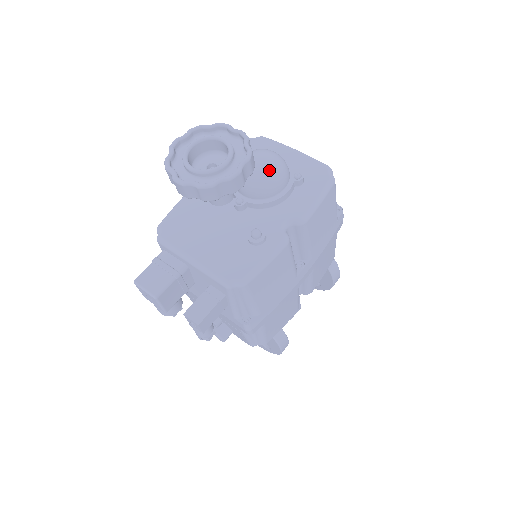
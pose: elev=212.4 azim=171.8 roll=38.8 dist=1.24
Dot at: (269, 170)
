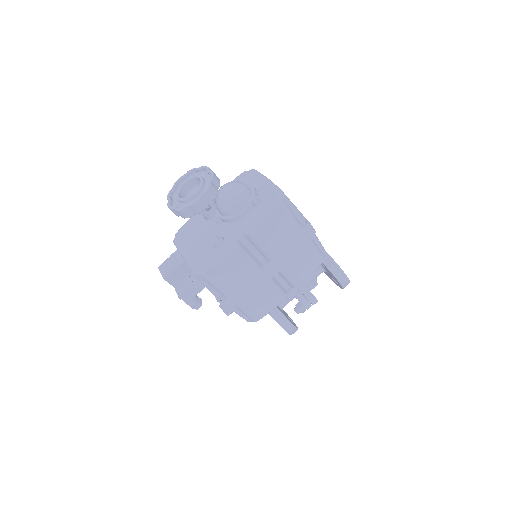
Dot at: (229, 197)
